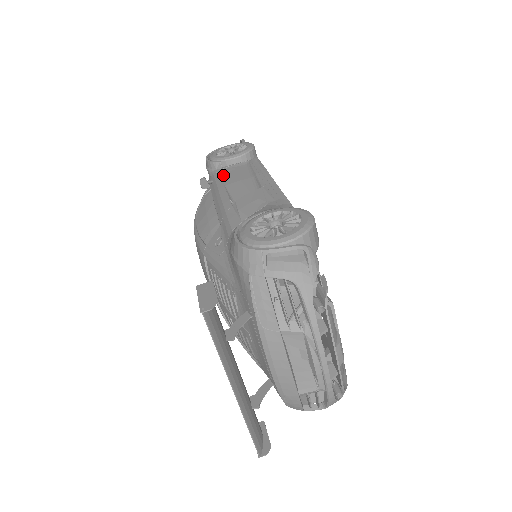
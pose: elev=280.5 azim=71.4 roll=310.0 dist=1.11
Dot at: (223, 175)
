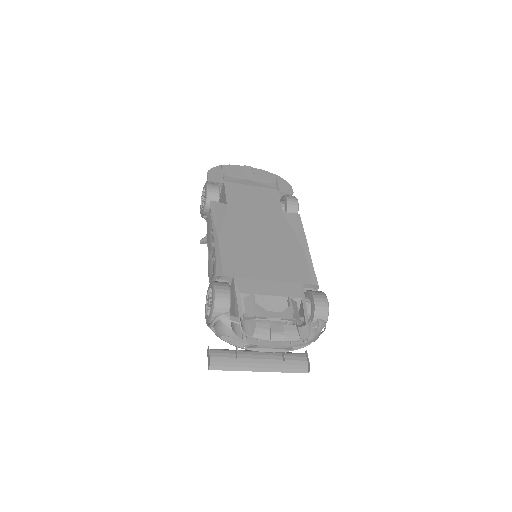
Dot at: (207, 230)
